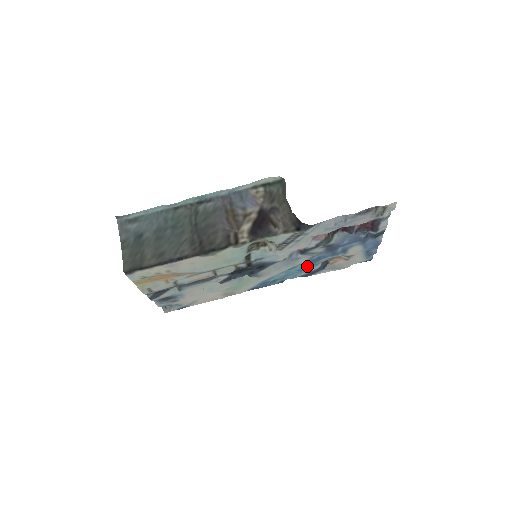
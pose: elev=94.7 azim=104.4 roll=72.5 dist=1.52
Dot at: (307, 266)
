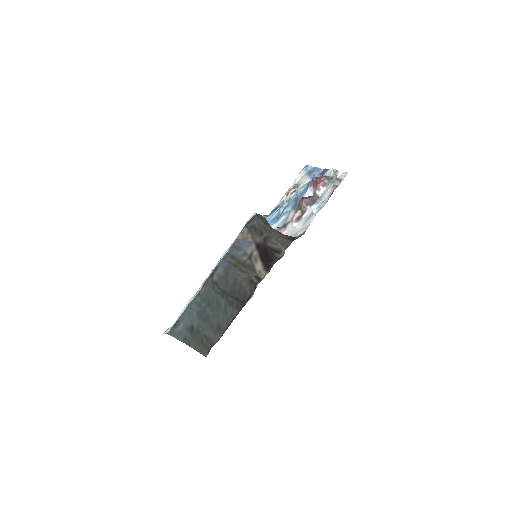
Dot at: (278, 218)
